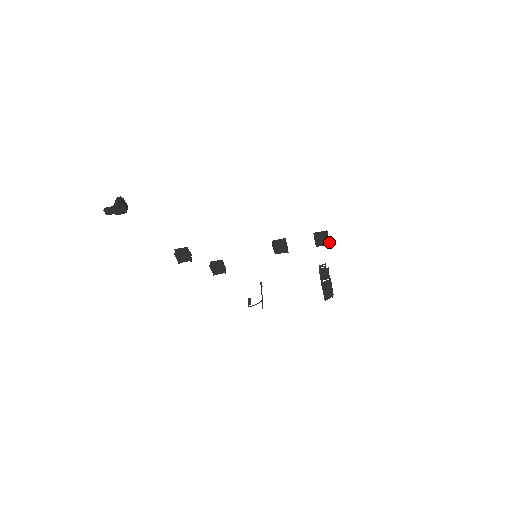
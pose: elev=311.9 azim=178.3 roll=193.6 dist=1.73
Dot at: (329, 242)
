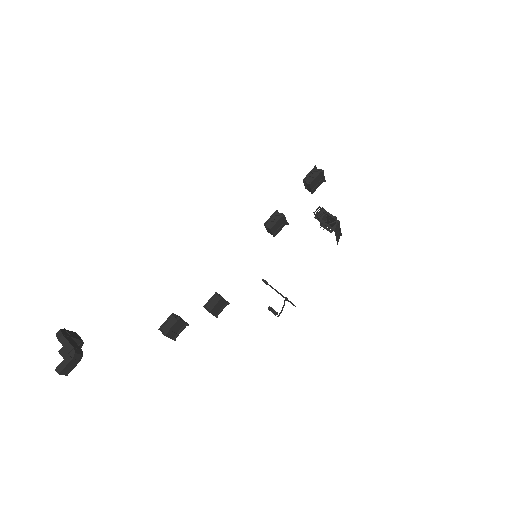
Dot at: (324, 178)
